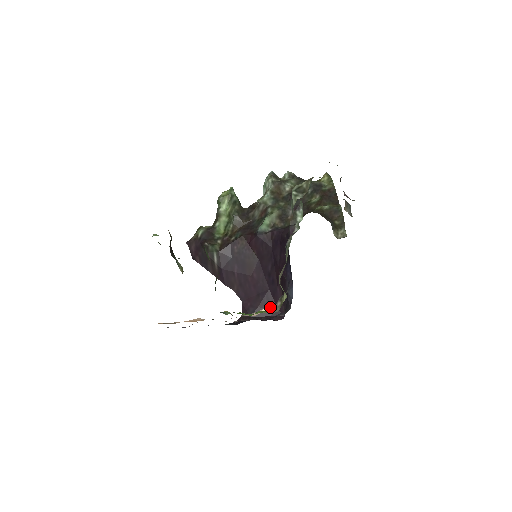
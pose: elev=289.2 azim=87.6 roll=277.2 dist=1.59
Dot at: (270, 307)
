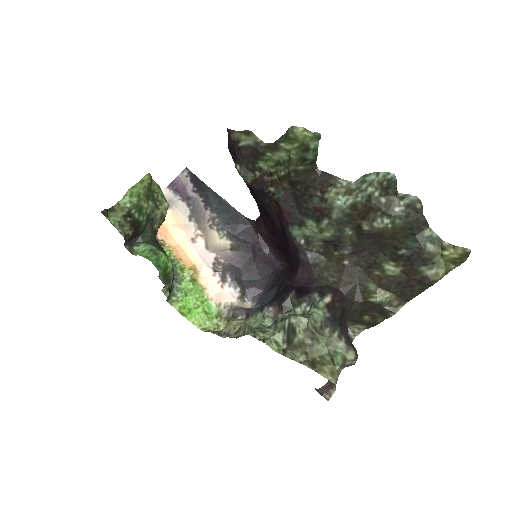
Dot at: (277, 248)
